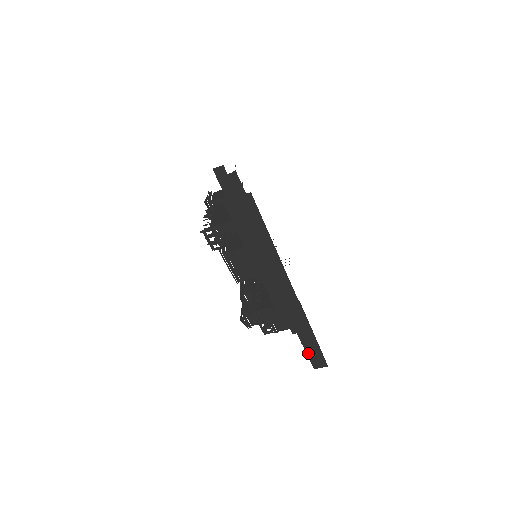
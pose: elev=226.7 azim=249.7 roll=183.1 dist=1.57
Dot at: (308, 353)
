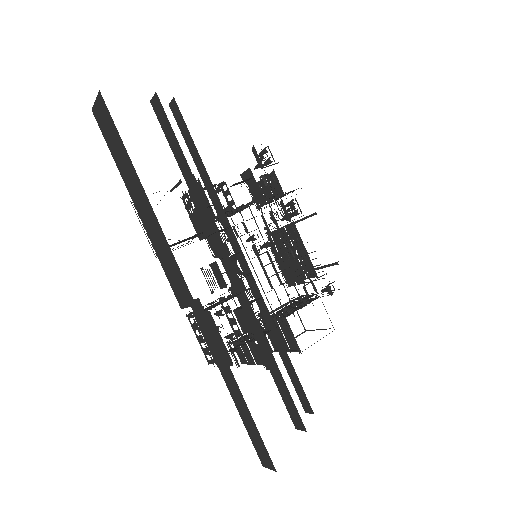
Dot at: (245, 423)
